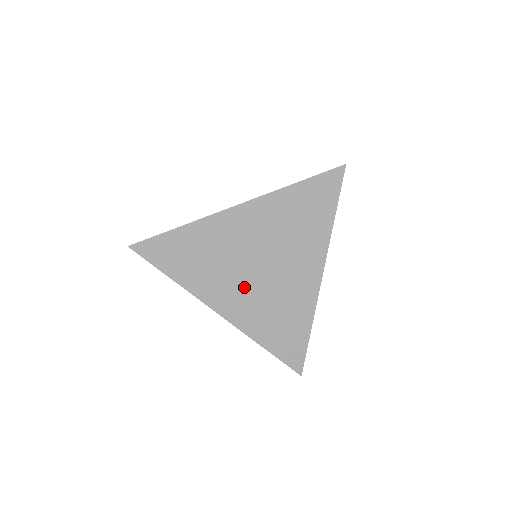
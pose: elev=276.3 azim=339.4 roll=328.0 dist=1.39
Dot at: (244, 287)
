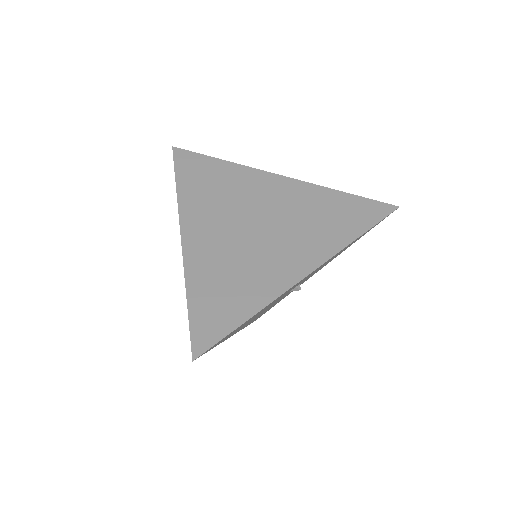
Dot at: (226, 231)
